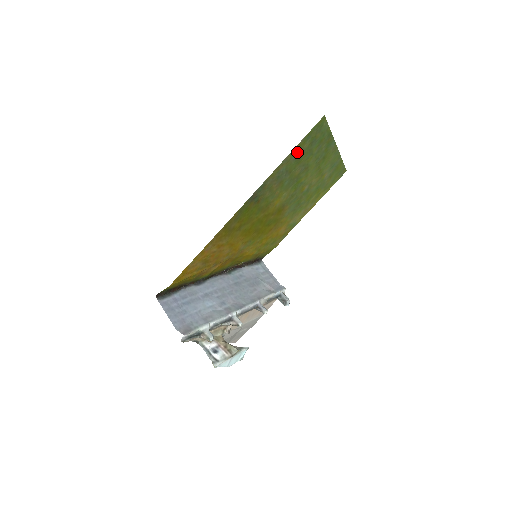
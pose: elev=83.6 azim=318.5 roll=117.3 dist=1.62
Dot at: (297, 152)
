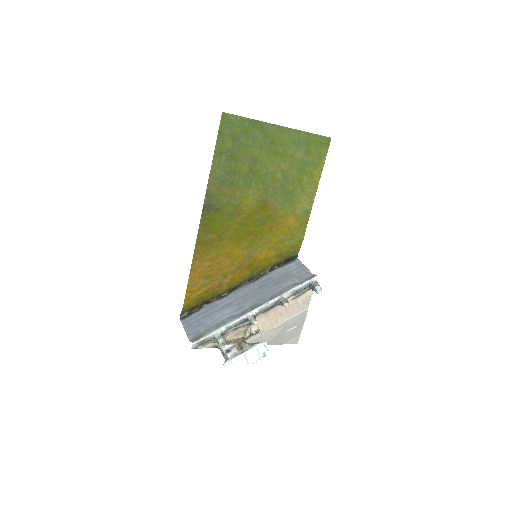
Dot at: (223, 154)
